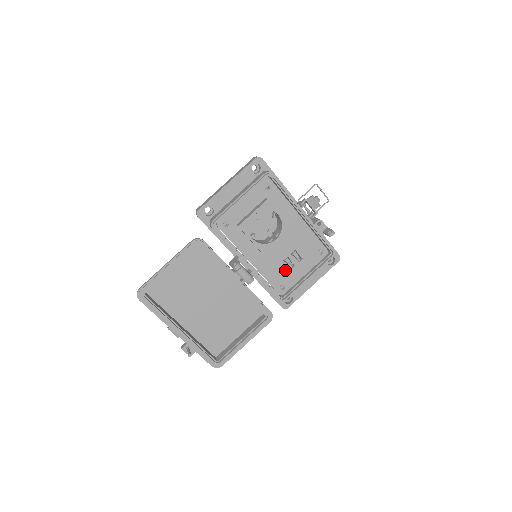
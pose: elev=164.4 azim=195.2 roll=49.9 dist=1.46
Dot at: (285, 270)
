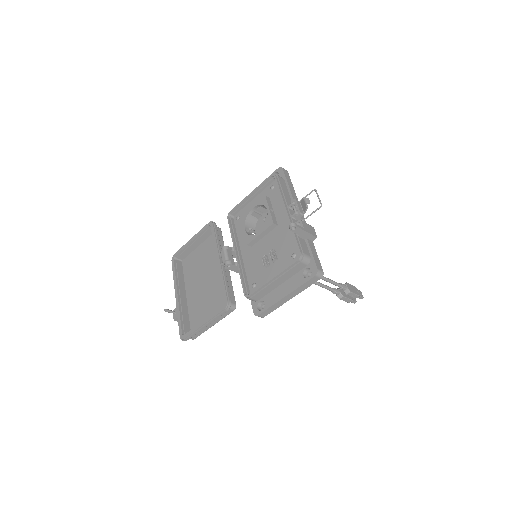
Dot at: (262, 268)
